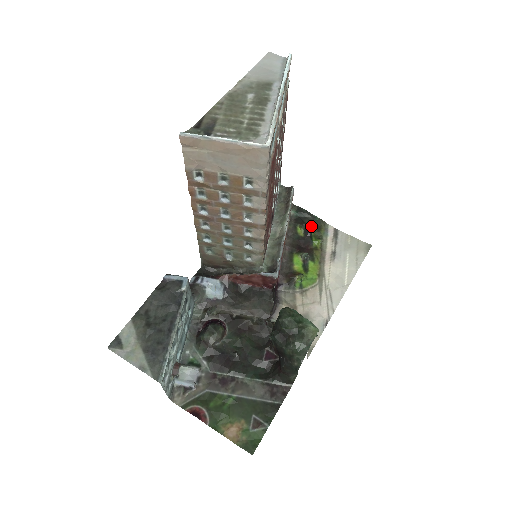
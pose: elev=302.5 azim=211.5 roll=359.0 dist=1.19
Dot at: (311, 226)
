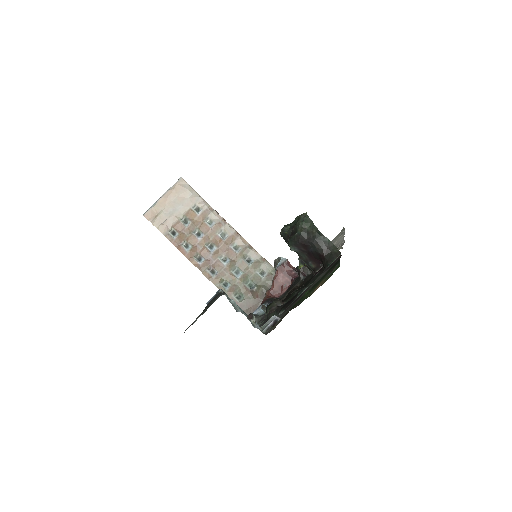
Dot at: occluded
